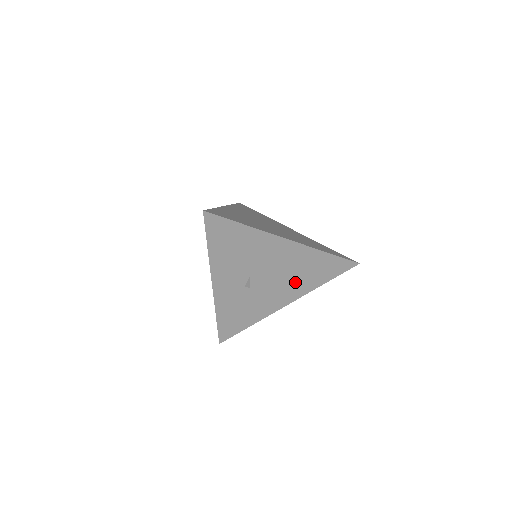
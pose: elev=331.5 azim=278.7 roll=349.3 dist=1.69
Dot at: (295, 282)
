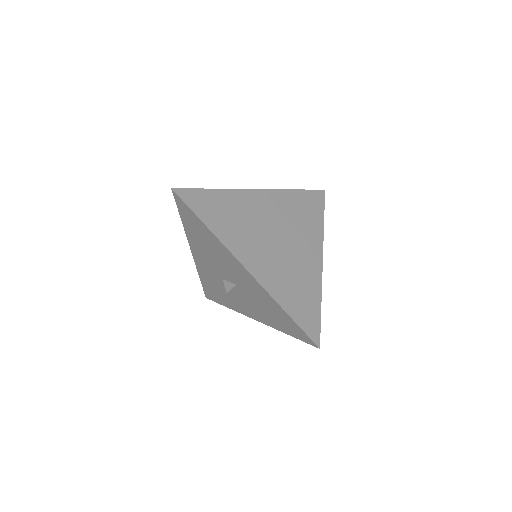
Dot at: occluded
